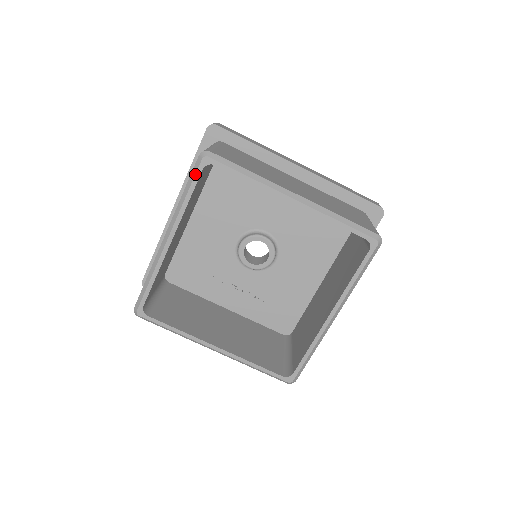
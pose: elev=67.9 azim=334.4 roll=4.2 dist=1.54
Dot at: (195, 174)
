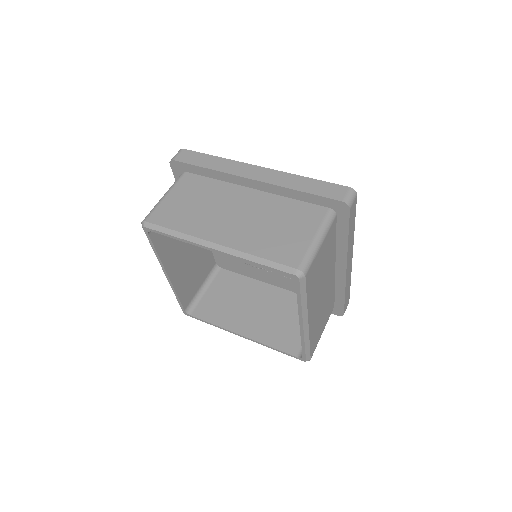
Dot at: occluded
